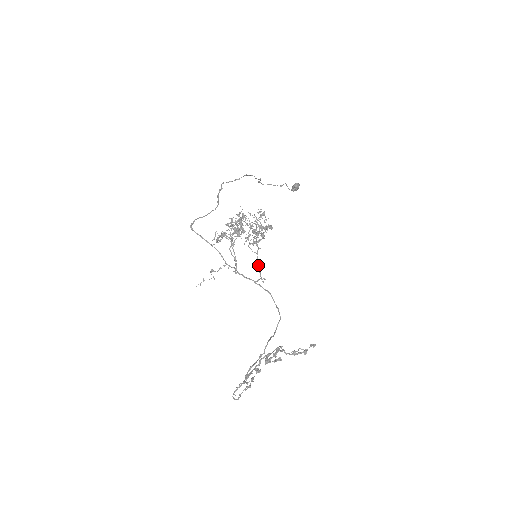
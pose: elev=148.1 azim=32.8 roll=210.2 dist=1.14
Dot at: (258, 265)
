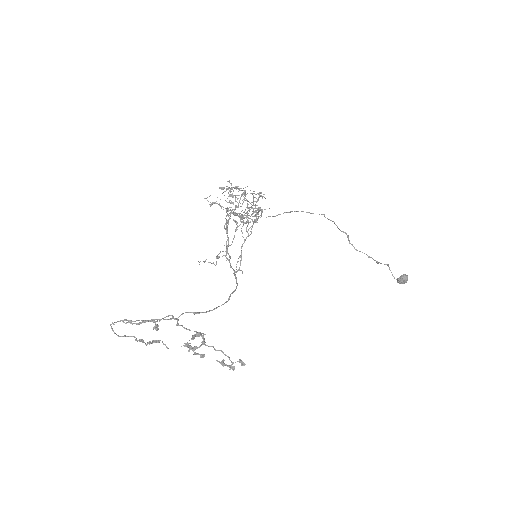
Dot at: (241, 252)
